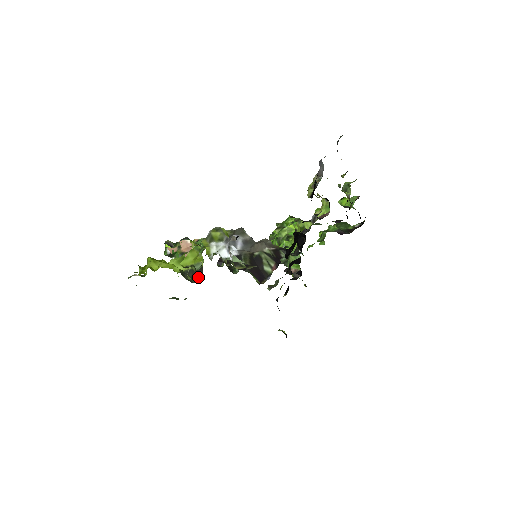
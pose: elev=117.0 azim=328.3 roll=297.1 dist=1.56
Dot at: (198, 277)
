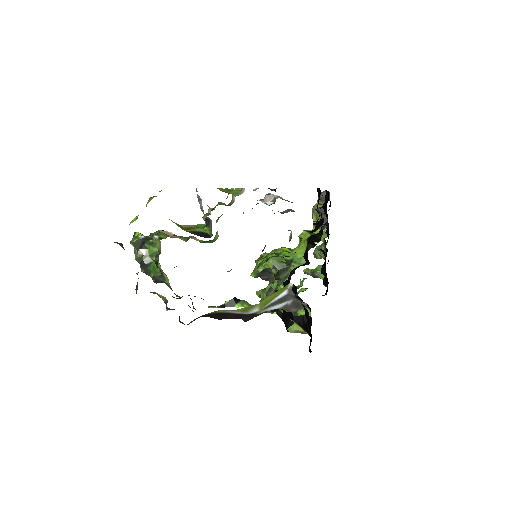
Dot at: (206, 237)
